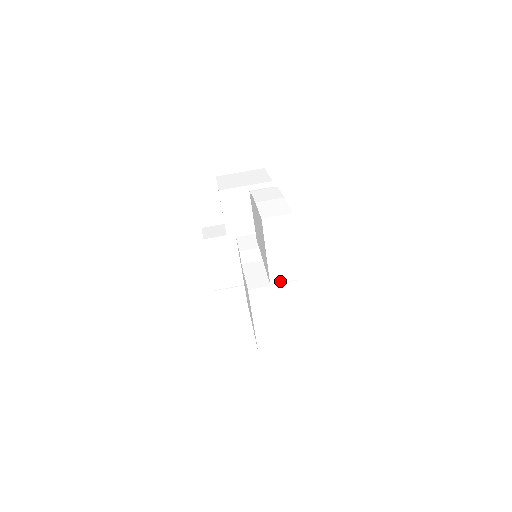
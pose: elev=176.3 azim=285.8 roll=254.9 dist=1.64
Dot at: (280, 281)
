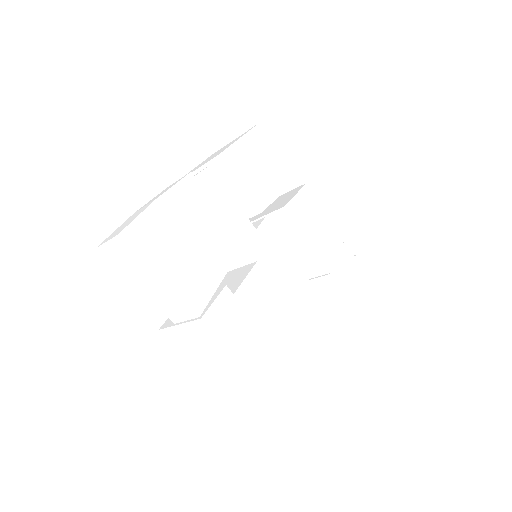
Dot at: (181, 319)
